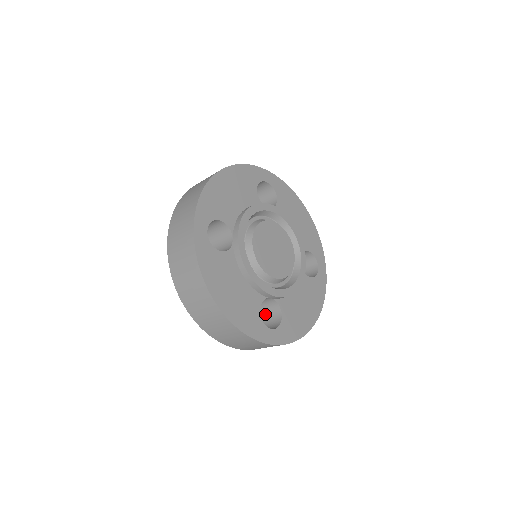
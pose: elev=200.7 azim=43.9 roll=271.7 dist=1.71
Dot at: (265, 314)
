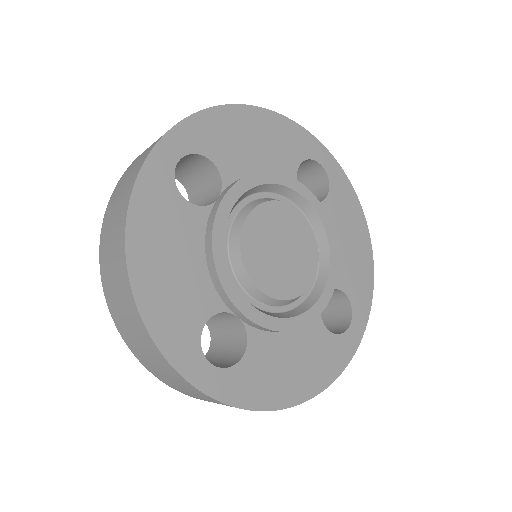
Dot at: (226, 345)
